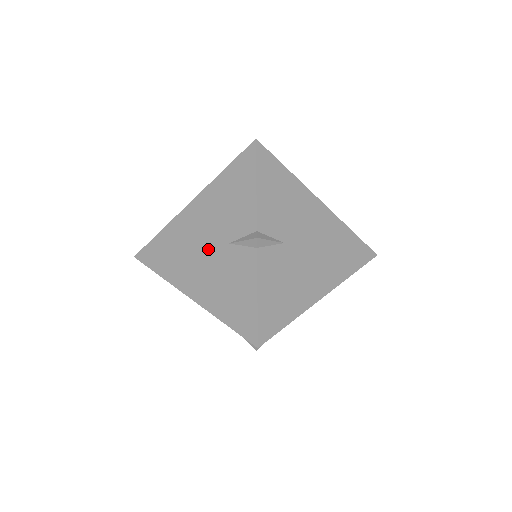
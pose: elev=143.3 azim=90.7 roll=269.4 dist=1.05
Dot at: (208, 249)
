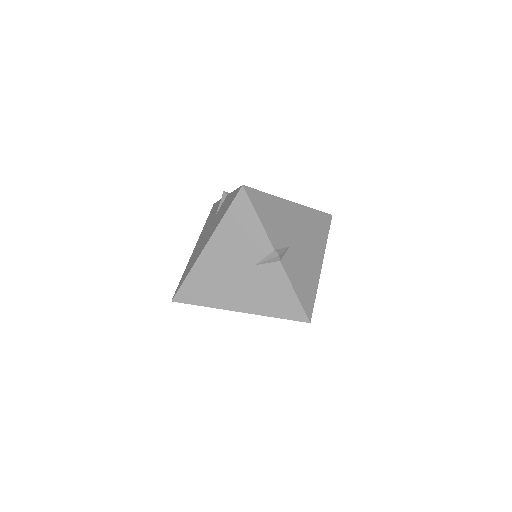
Dot at: (239, 274)
